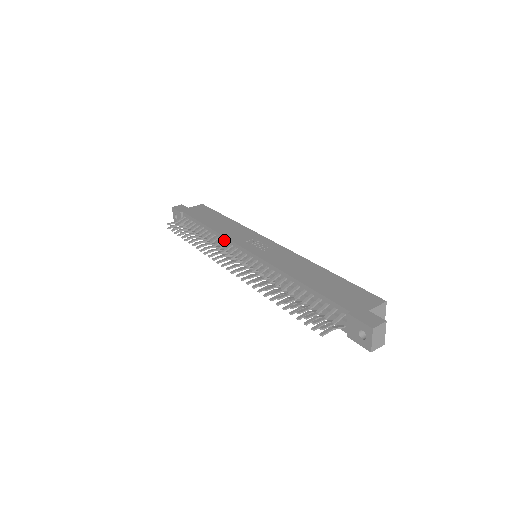
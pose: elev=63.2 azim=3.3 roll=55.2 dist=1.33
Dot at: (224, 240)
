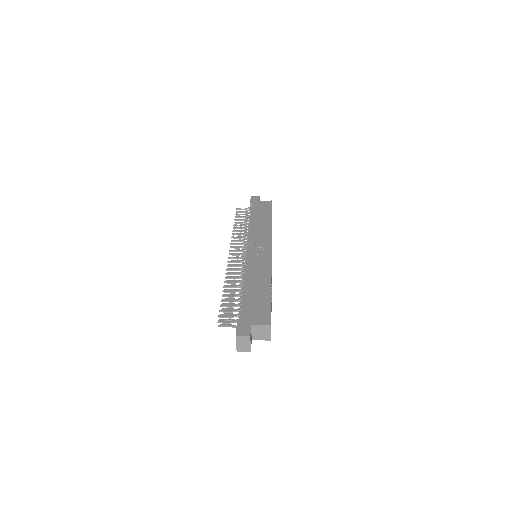
Dot at: occluded
